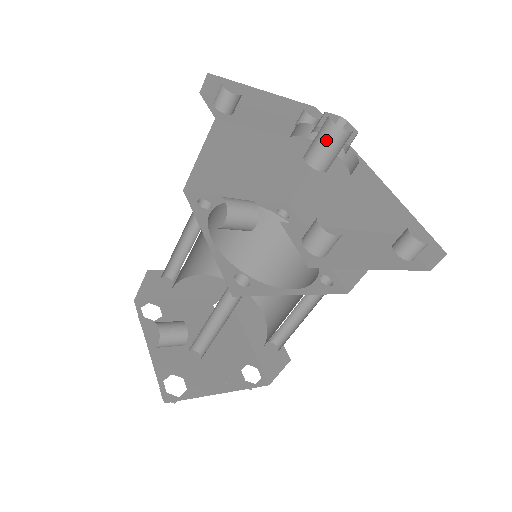
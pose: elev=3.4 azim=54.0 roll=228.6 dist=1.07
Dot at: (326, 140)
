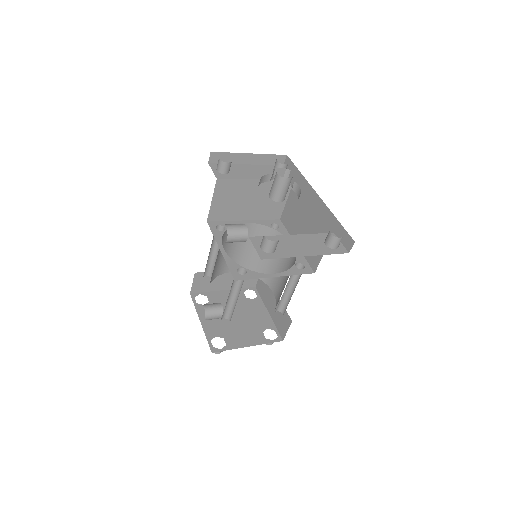
Dot at: (277, 185)
